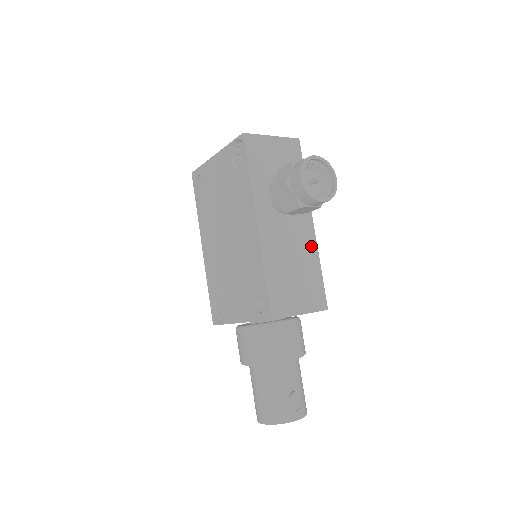
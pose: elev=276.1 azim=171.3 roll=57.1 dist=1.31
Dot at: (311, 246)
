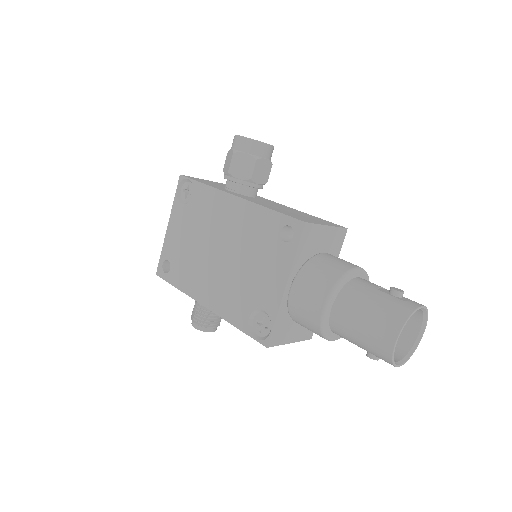
Dot at: occluded
